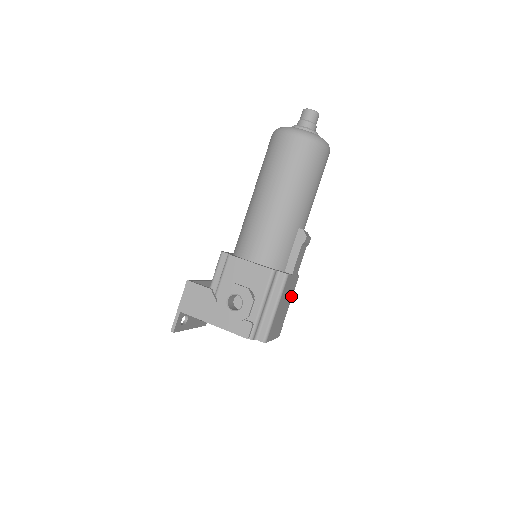
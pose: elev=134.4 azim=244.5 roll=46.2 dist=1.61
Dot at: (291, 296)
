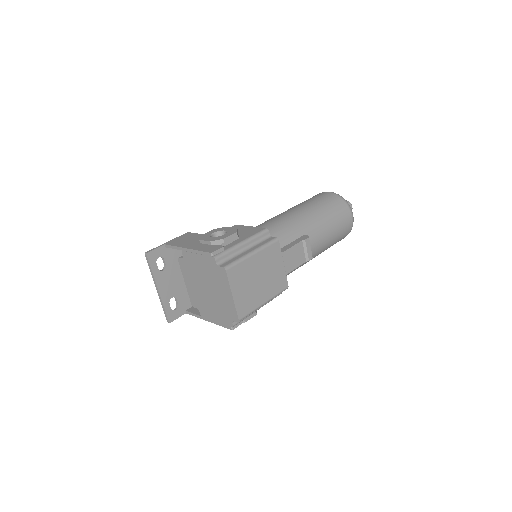
Dot at: (271, 292)
